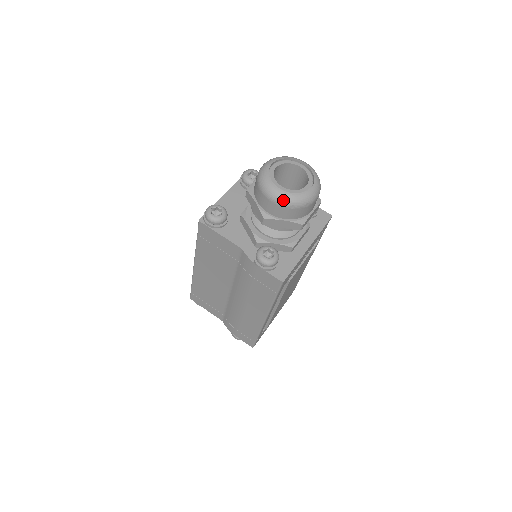
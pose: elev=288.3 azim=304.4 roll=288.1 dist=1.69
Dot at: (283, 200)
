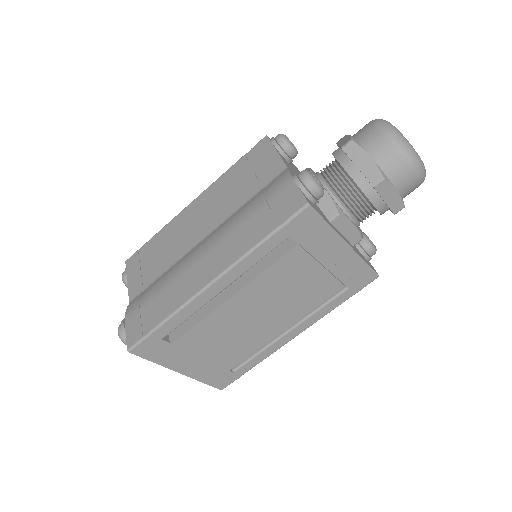
Dot at: (391, 130)
